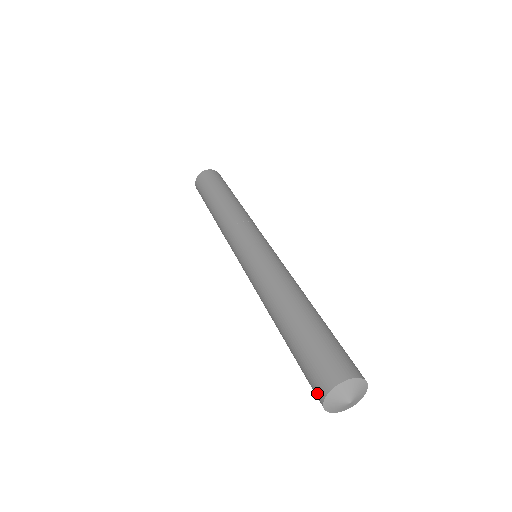
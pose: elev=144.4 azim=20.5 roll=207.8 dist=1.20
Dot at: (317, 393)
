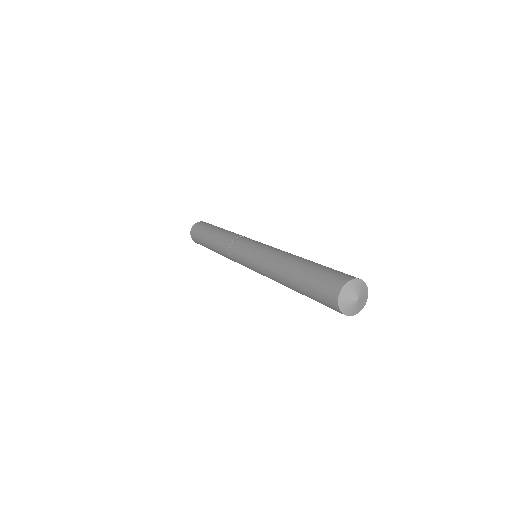
Dot at: (334, 309)
